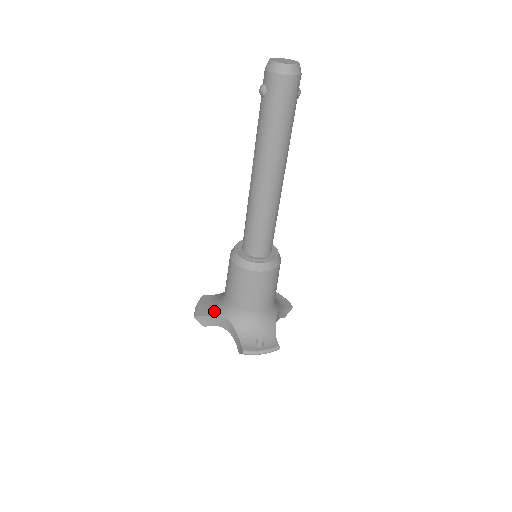
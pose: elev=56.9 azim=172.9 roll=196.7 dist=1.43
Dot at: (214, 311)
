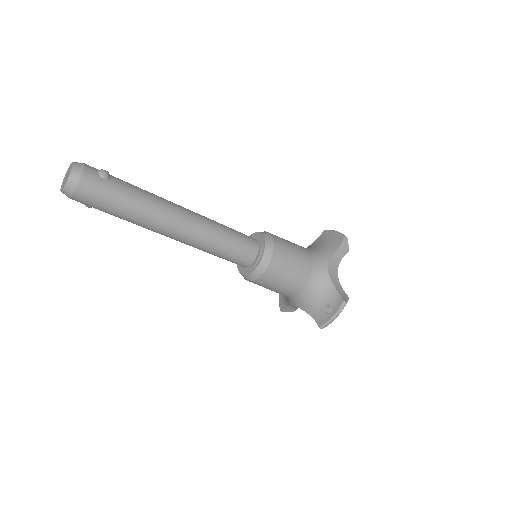
Dot at: (286, 300)
